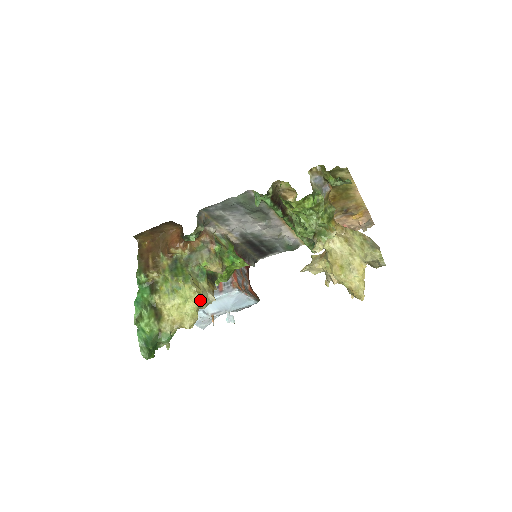
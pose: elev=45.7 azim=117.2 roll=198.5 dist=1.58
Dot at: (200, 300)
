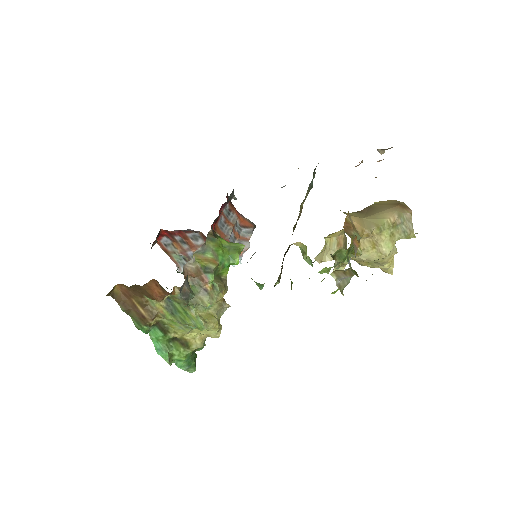
Dot at: (218, 322)
